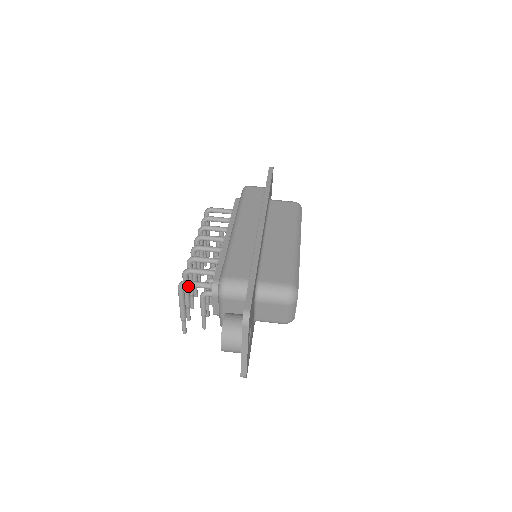
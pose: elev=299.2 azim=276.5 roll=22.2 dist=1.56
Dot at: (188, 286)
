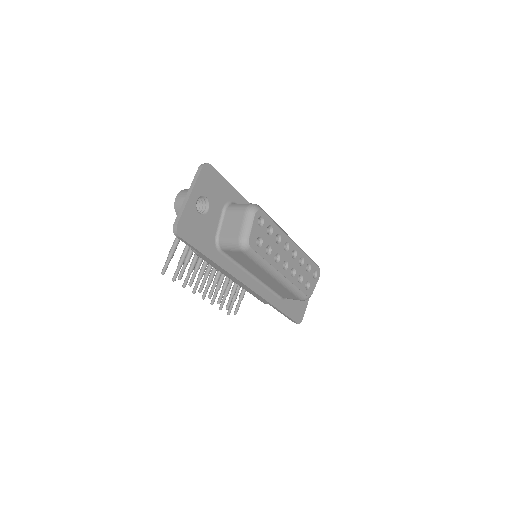
Dot at: occluded
